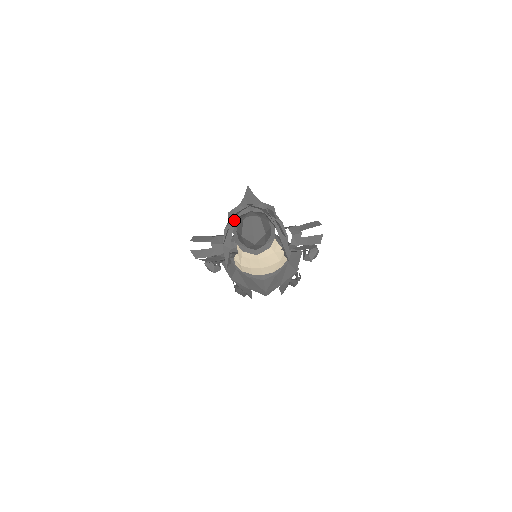
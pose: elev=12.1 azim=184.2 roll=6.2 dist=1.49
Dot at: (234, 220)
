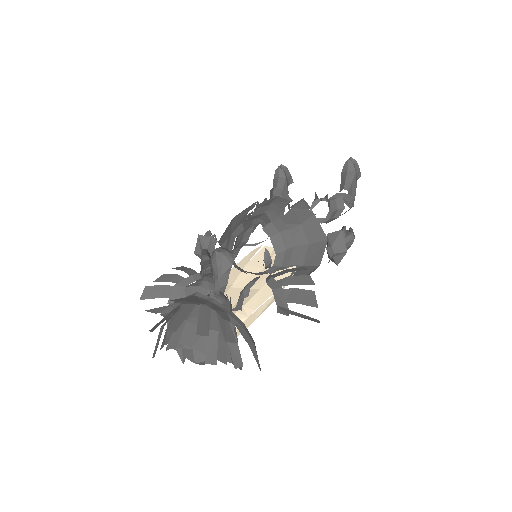
Dot at: occluded
